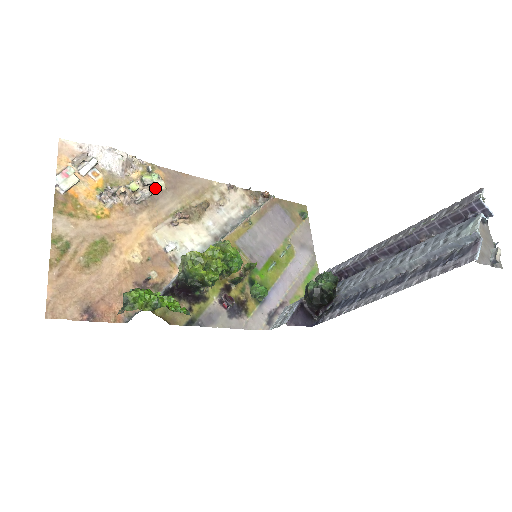
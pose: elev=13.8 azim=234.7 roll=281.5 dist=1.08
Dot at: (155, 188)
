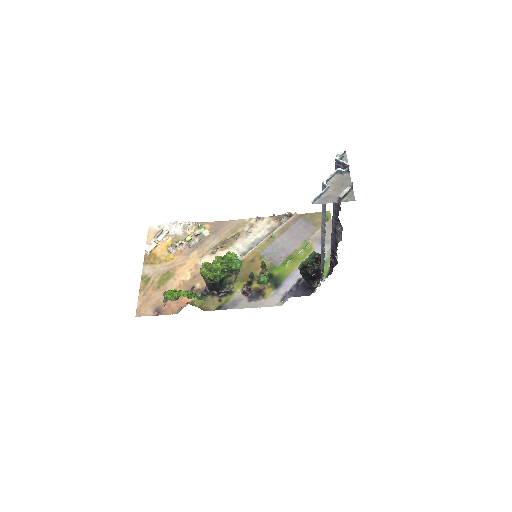
Dot at: (203, 235)
